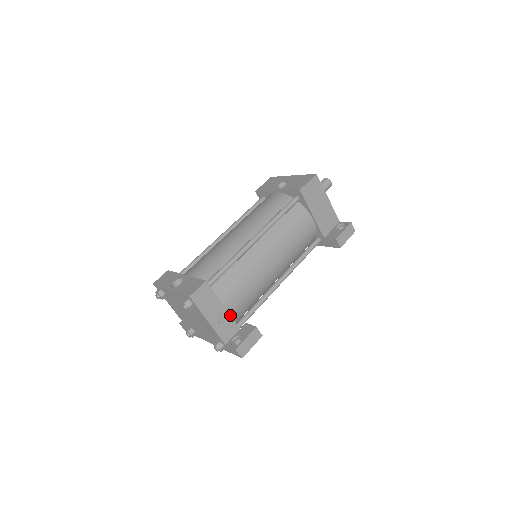
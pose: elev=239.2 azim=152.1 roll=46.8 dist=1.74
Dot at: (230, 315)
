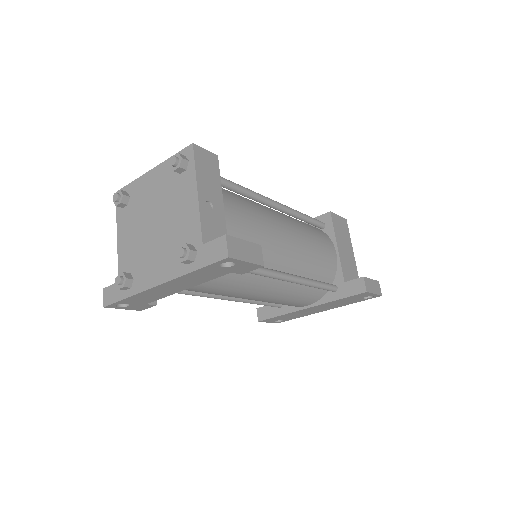
Dot at: (225, 221)
